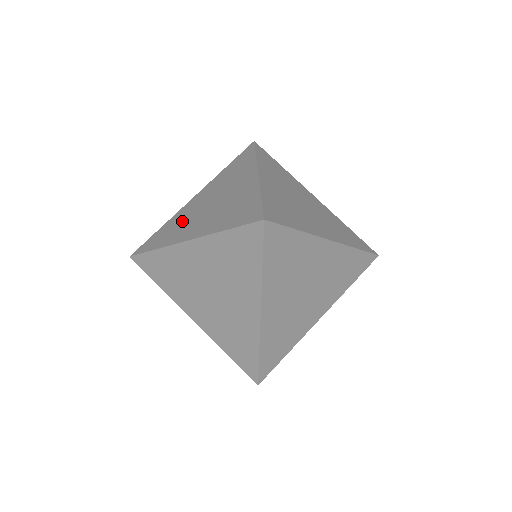
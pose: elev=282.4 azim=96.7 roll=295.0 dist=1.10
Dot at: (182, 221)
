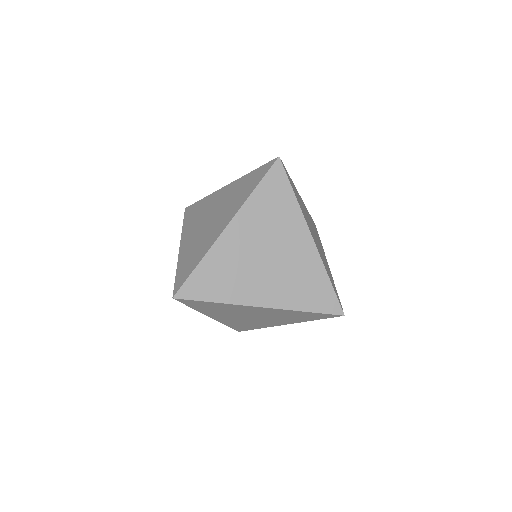
Dot at: (197, 245)
